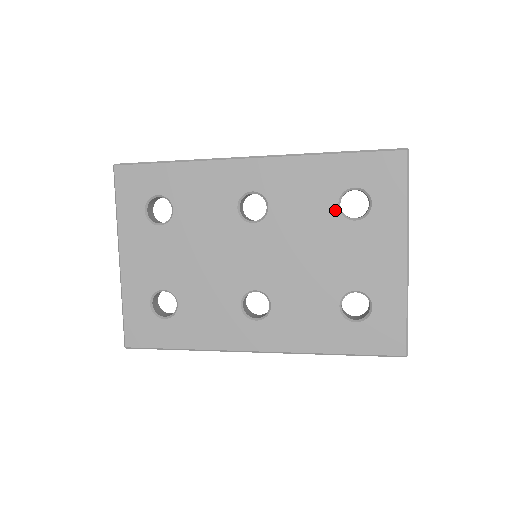
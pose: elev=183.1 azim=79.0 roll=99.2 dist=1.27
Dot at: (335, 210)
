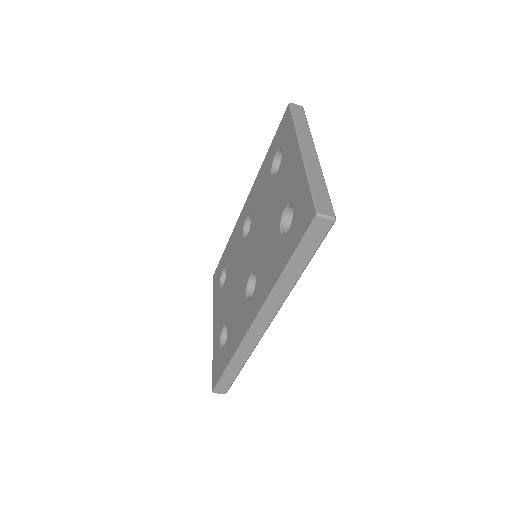
Dot at: (271, 178)
